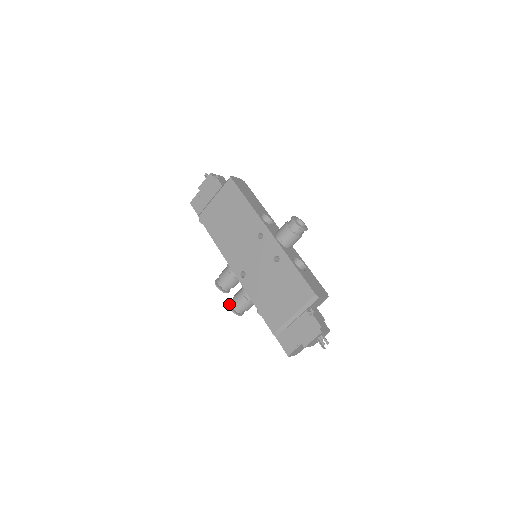
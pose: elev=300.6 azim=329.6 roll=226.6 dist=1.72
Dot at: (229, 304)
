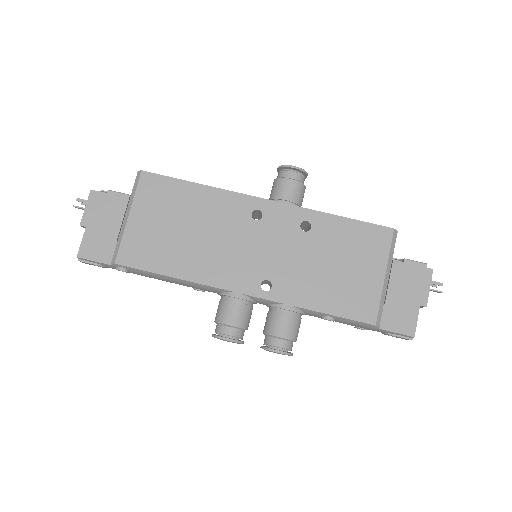
Dot at: (269, 348)
